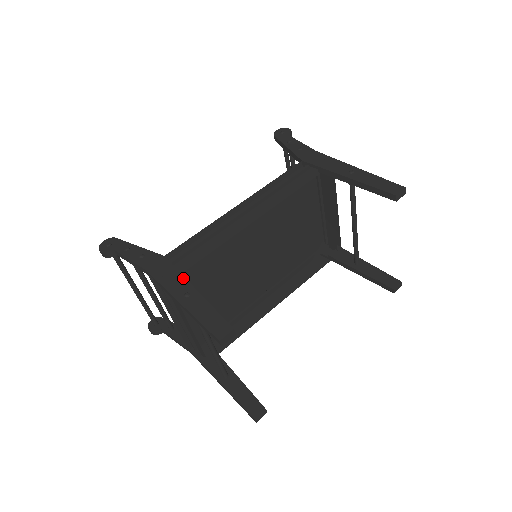
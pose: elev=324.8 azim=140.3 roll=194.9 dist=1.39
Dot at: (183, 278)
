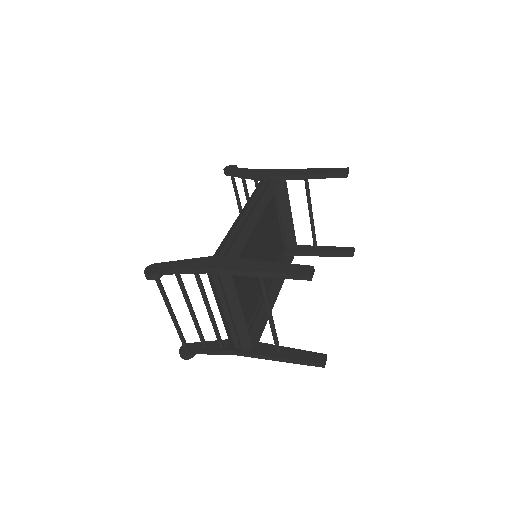
Dot at: (244, 260)
